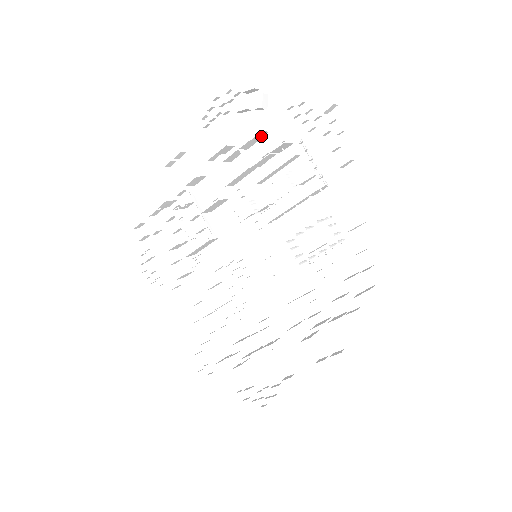
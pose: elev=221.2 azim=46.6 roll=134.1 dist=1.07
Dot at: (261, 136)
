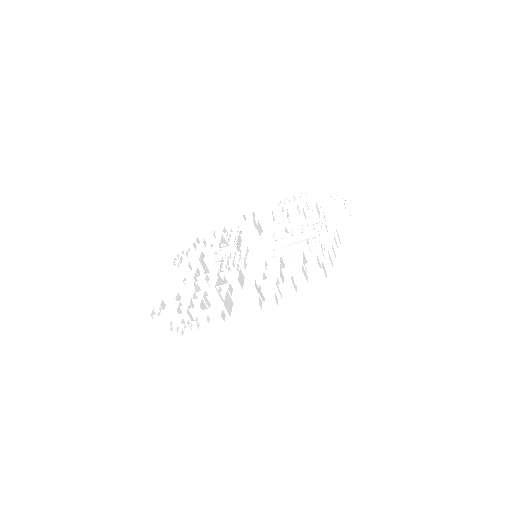
Dot at: (304, 209)
